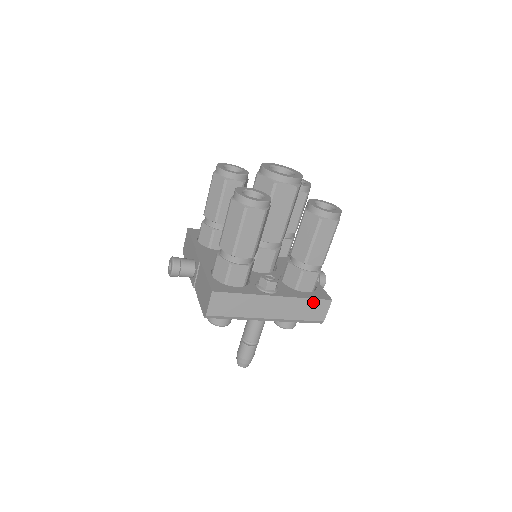
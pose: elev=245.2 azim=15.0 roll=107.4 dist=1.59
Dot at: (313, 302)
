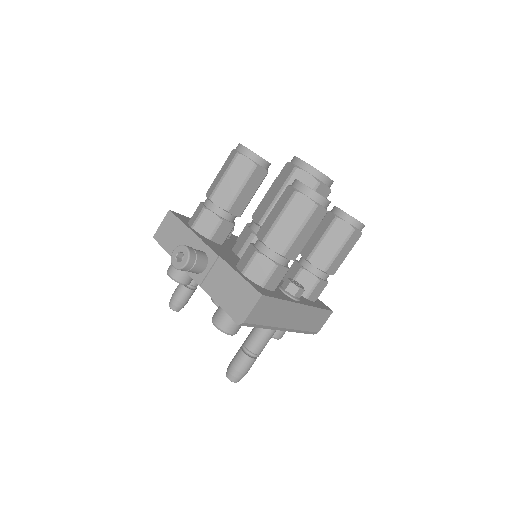
Dot at: (321, 312)
